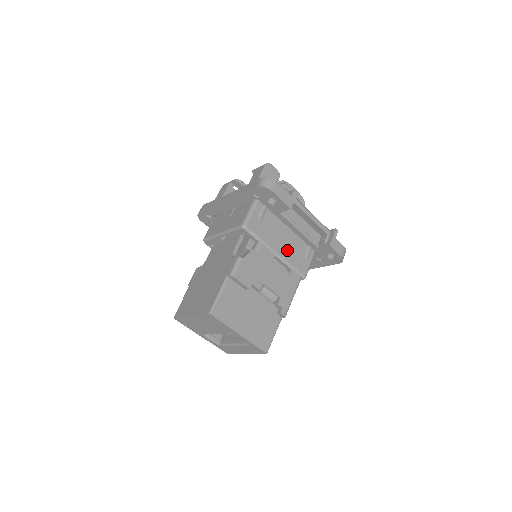
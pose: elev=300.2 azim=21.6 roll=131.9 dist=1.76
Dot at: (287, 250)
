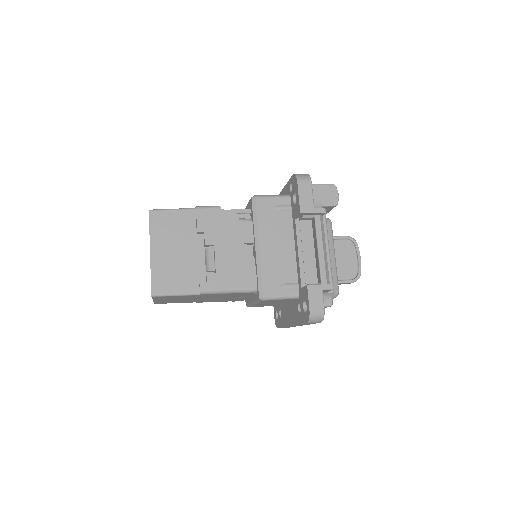
Dot at: (272, 257)
